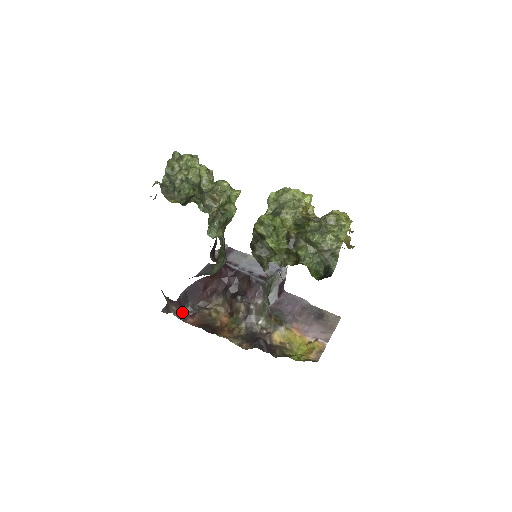
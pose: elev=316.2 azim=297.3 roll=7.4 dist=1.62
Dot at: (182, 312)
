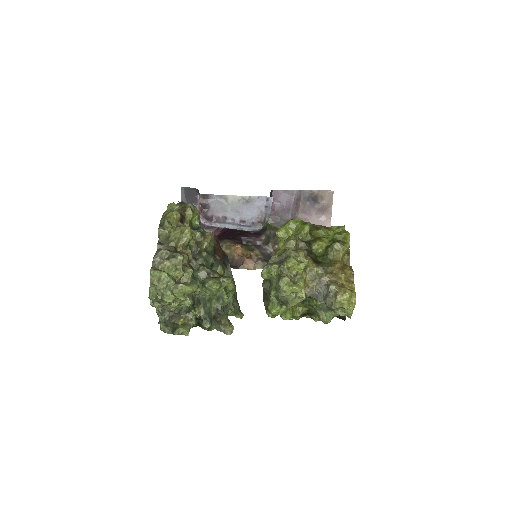
Dot at: occluded
